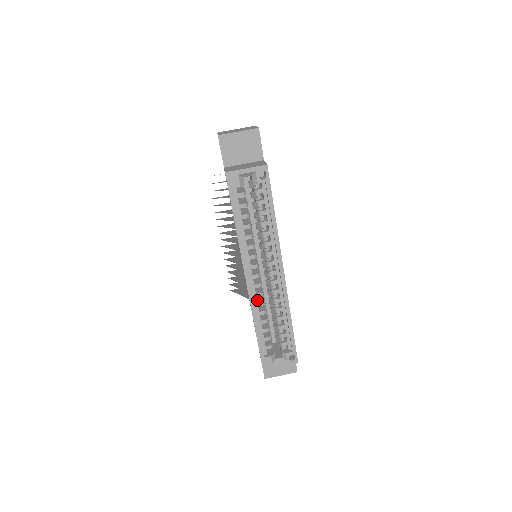
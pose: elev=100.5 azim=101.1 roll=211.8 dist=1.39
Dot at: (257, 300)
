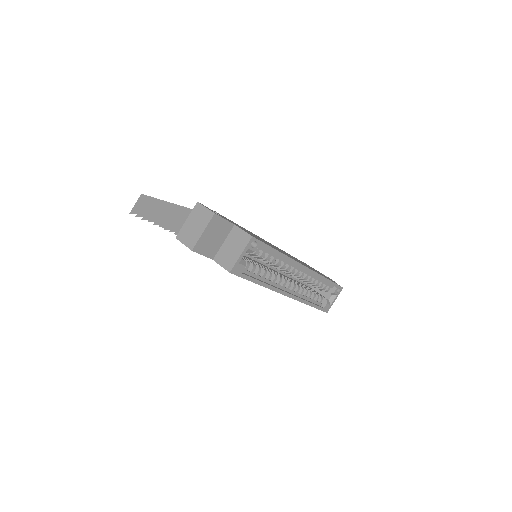
Dot at: occluded
